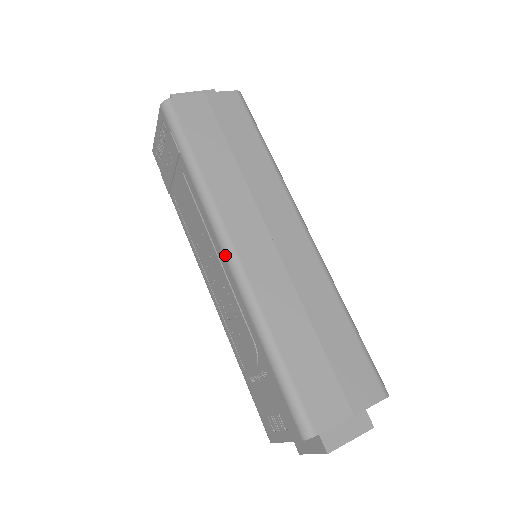
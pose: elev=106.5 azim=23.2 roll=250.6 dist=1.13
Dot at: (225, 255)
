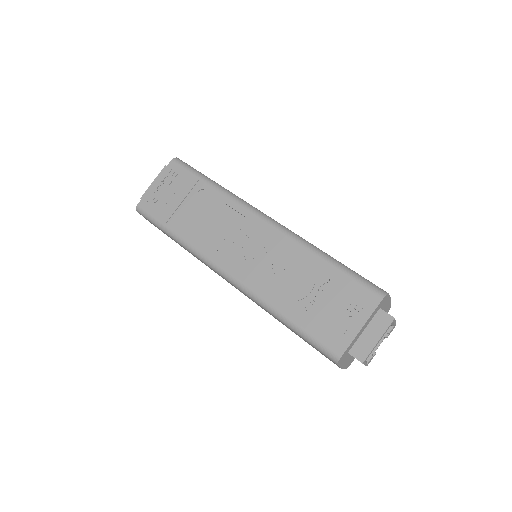
Dot at: (265, 219)
